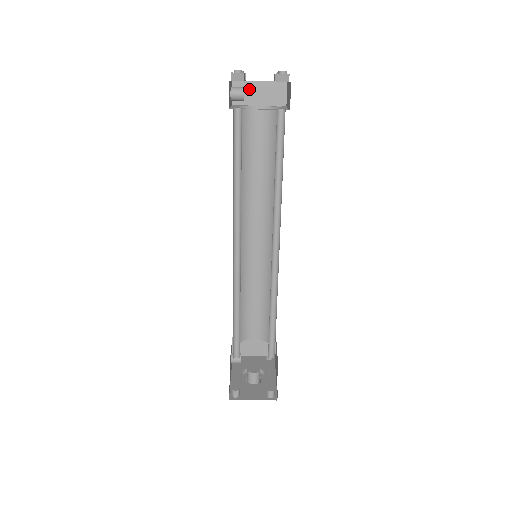
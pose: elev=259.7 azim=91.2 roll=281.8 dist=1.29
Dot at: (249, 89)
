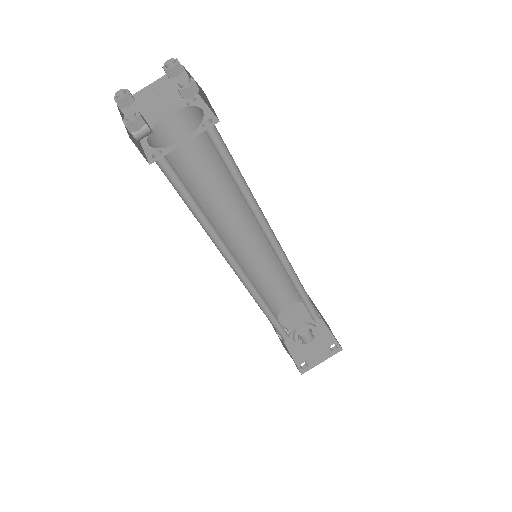
Dot at: (142, 102)
